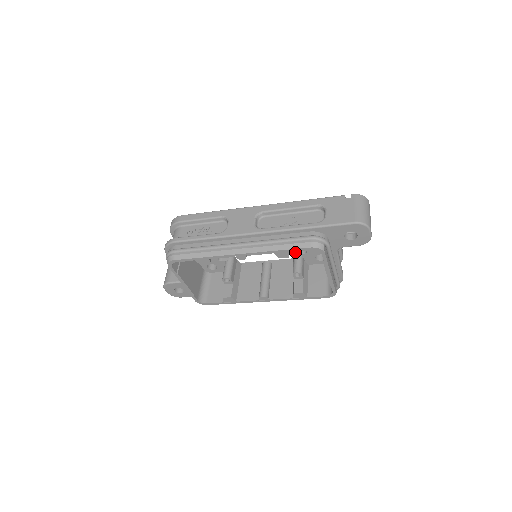
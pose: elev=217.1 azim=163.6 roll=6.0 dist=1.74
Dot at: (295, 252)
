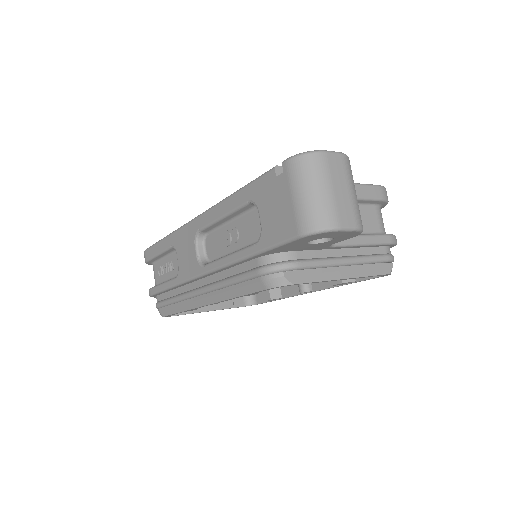
Dot at: occluded
